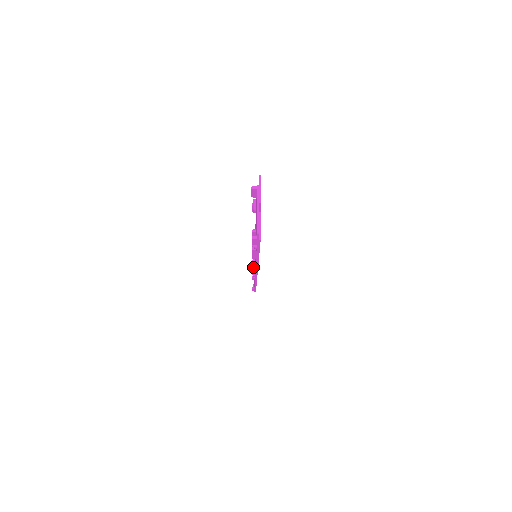
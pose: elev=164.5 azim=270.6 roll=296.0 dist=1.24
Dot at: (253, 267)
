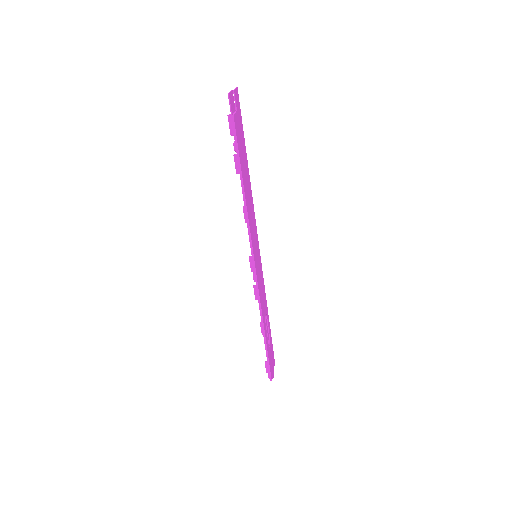
Dot at: occluded
